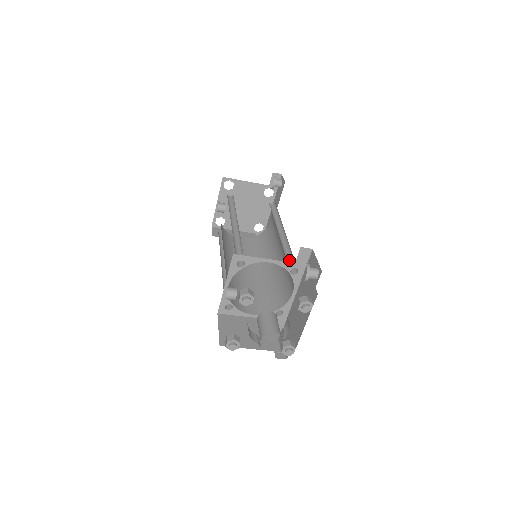
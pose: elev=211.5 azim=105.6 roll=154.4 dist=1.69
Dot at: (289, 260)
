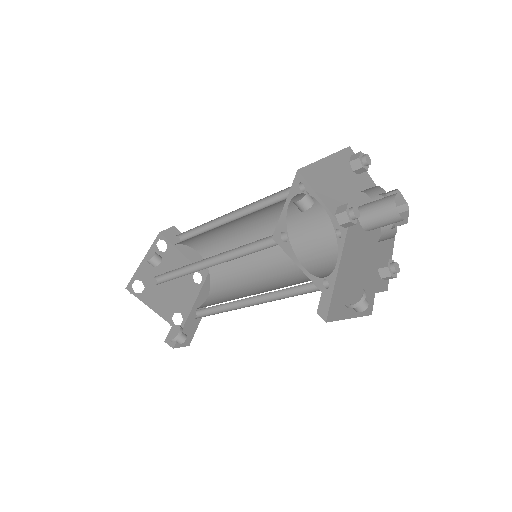
Dot at: (313, 244)
